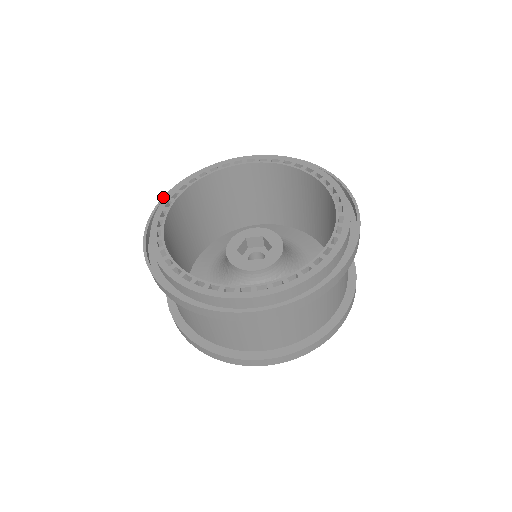
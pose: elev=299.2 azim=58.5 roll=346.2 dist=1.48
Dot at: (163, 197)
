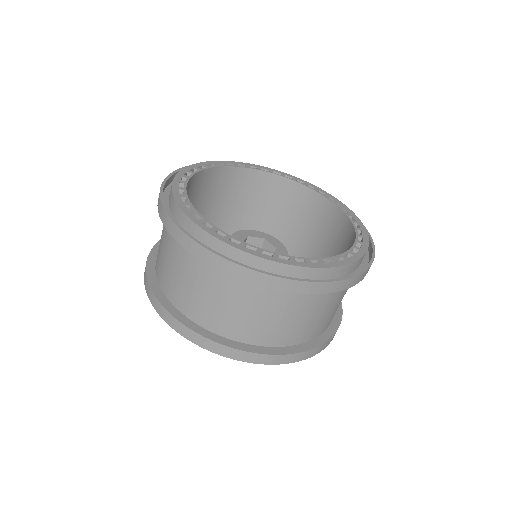
Dot at: occluded
